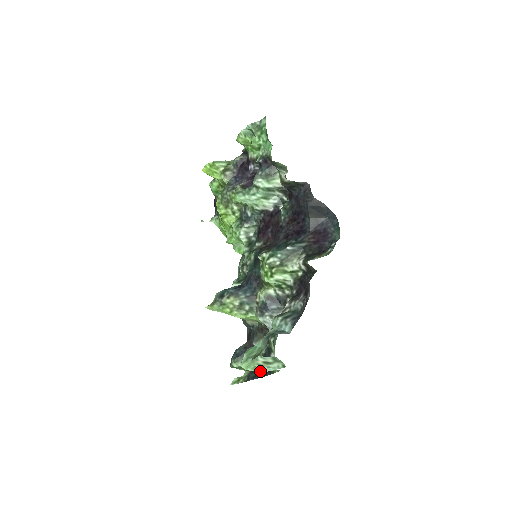
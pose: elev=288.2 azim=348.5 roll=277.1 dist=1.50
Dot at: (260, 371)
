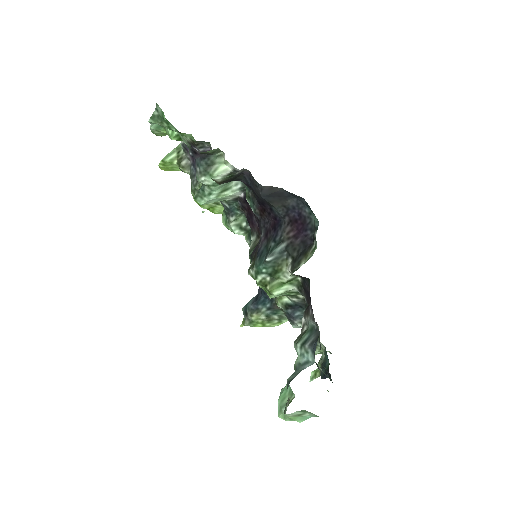
Dot at: occluded
